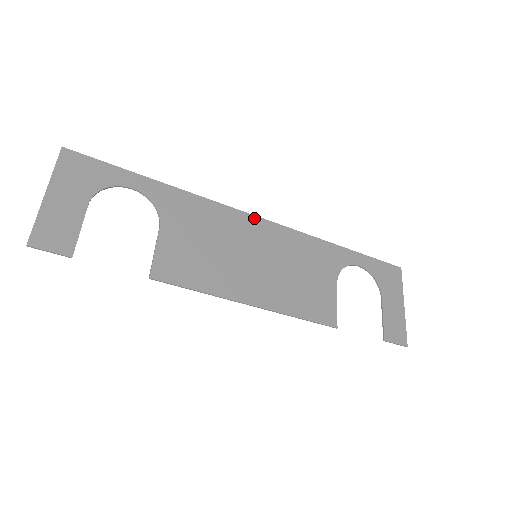
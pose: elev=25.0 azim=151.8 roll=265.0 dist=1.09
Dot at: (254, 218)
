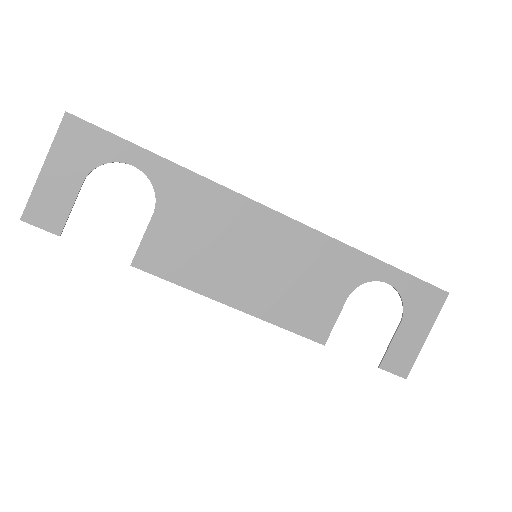
Dot at: (269, 212)
